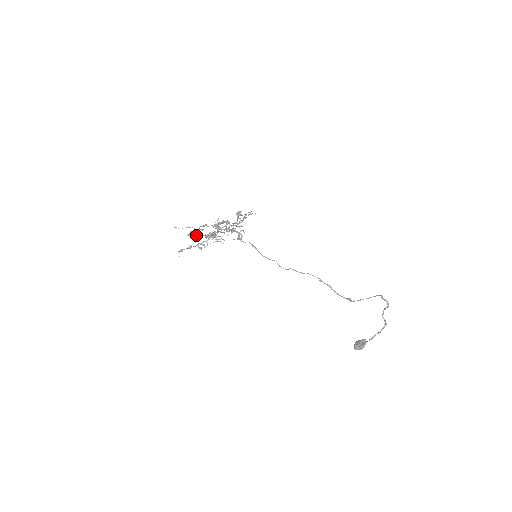
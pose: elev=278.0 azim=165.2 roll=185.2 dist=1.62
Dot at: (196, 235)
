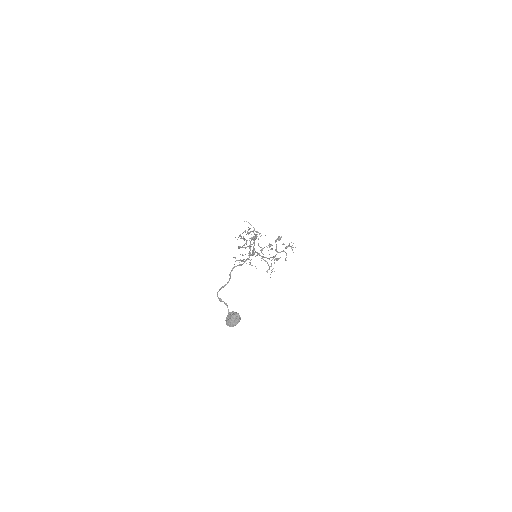
Dot at: (252, 254)
